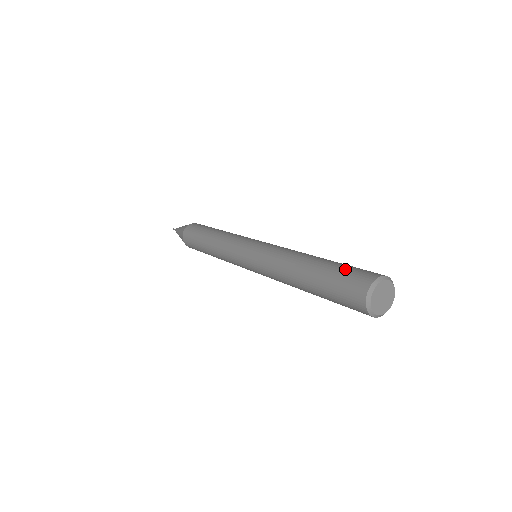
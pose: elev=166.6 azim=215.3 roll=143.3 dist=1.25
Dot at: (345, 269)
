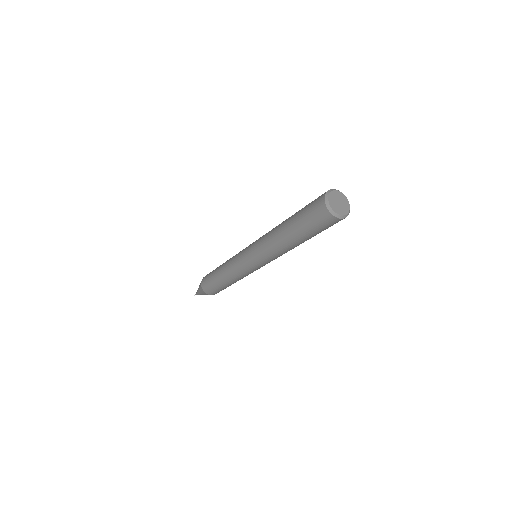
Dot at: (307, 205)
